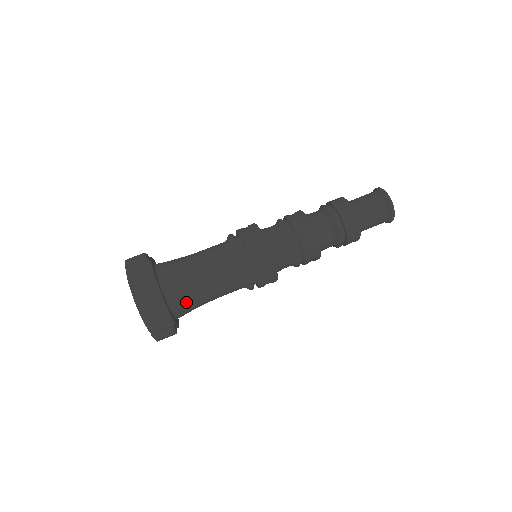
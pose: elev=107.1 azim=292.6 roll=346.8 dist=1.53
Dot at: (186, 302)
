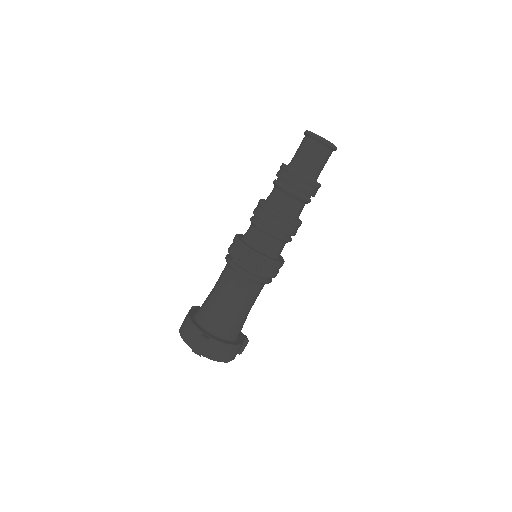
Dot at: occluded
